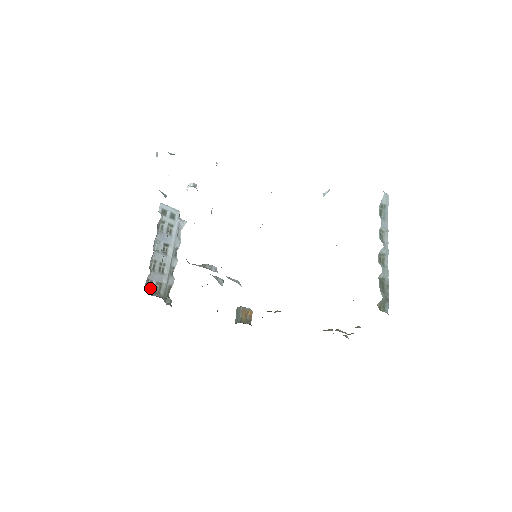
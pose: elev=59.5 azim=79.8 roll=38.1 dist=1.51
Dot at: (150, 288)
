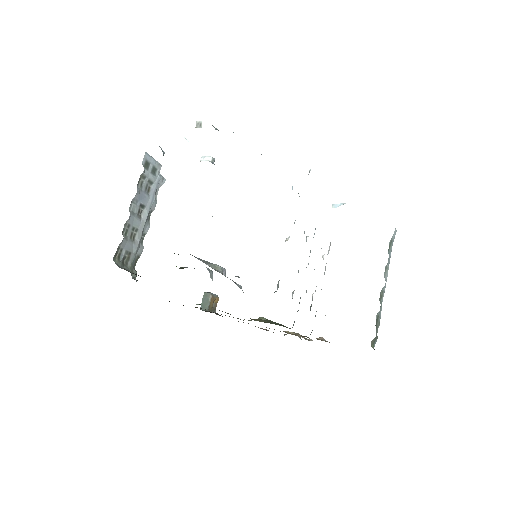
Dot at: (119, 258)
